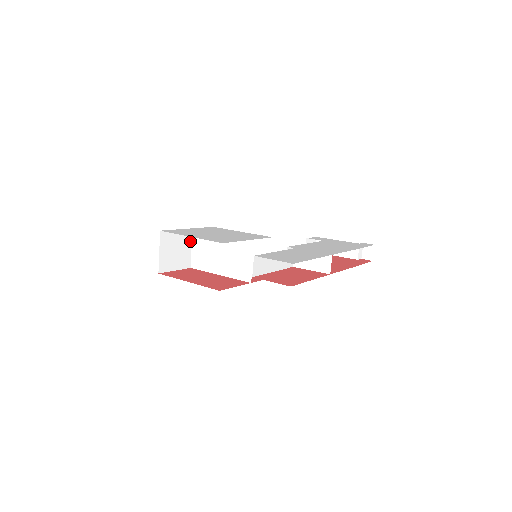
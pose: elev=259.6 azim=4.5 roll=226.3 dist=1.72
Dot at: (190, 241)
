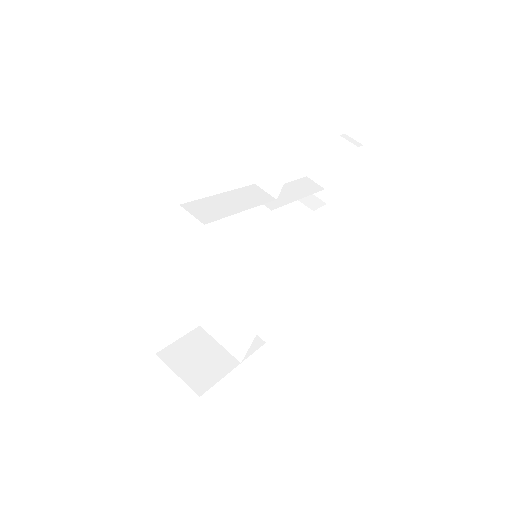
Dot at: (210, 339)
